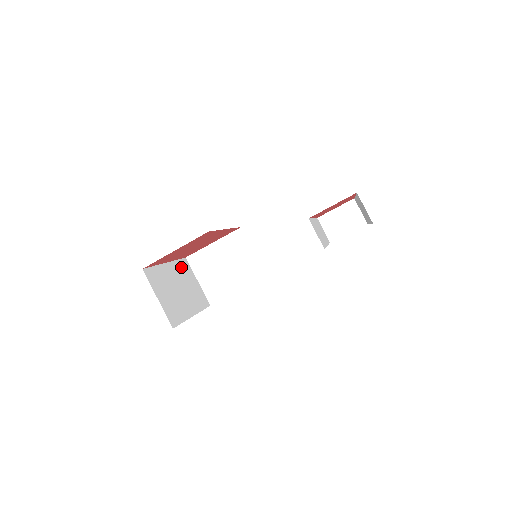
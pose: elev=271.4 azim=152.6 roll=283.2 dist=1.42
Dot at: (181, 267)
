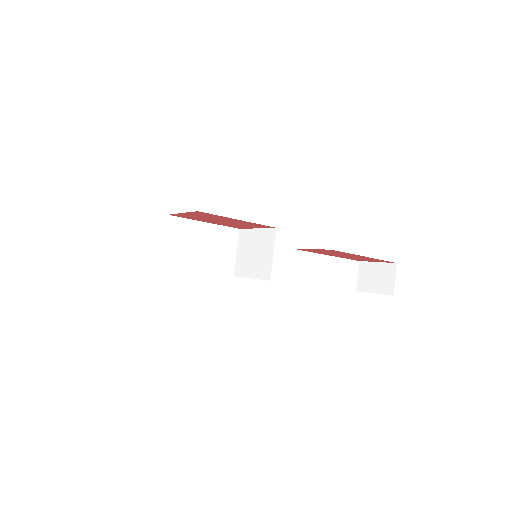
Dot at: (224, 233)
